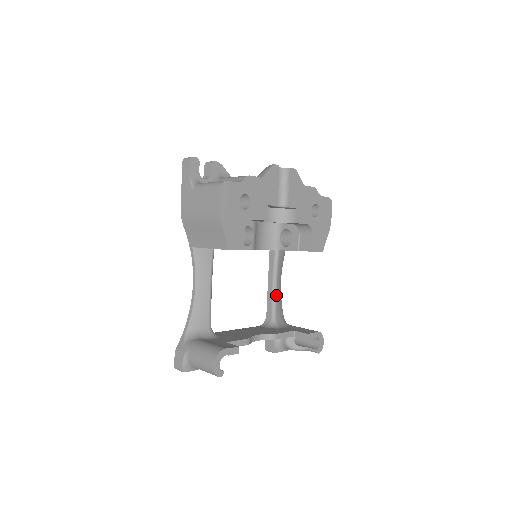
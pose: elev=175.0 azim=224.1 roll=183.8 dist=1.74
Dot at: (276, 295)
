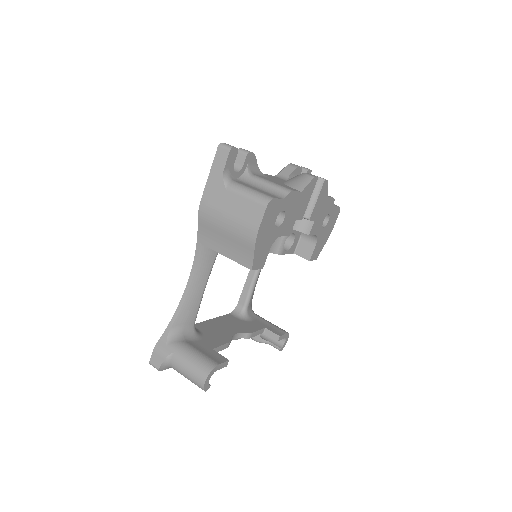
Dot at: (254, 286)
